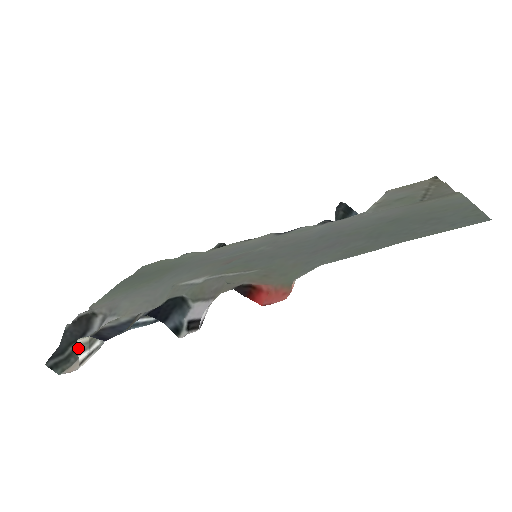
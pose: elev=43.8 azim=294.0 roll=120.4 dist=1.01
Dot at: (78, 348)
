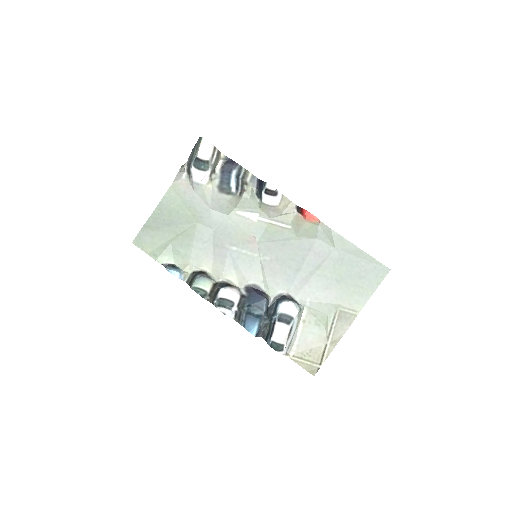
Dot at: (219, 152)
